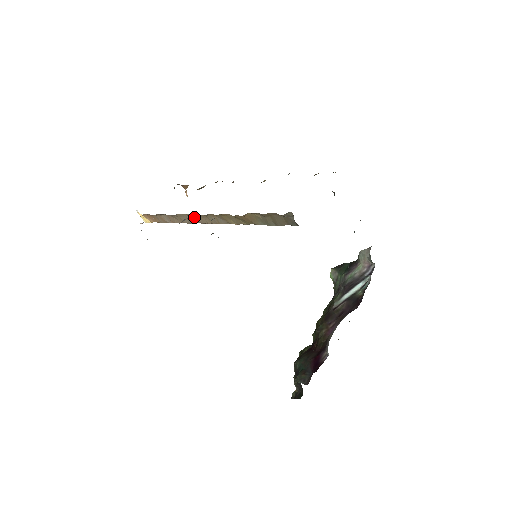
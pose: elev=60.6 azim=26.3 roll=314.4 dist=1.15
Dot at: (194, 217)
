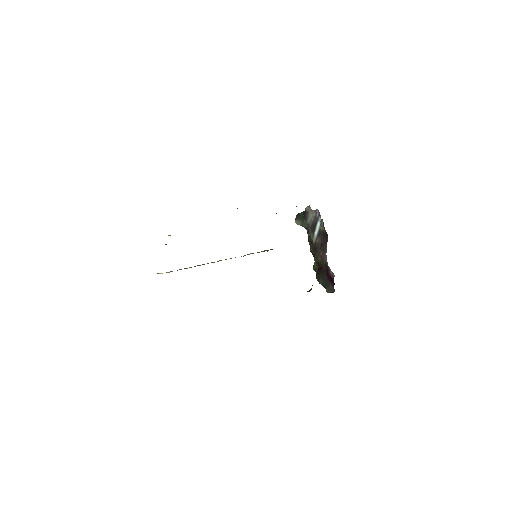
Dot at: occluded
